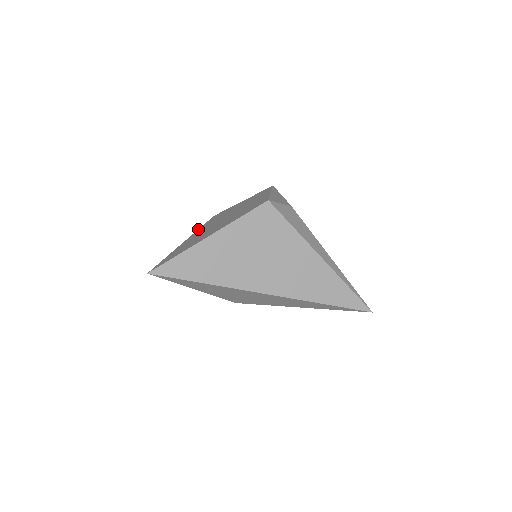
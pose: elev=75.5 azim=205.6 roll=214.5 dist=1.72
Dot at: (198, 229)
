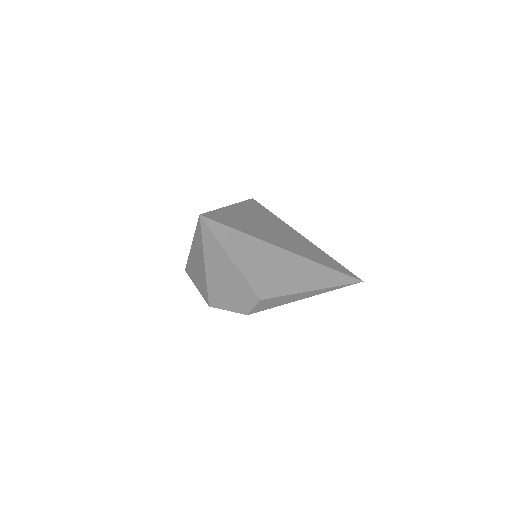
Dot at: (188, 256)
